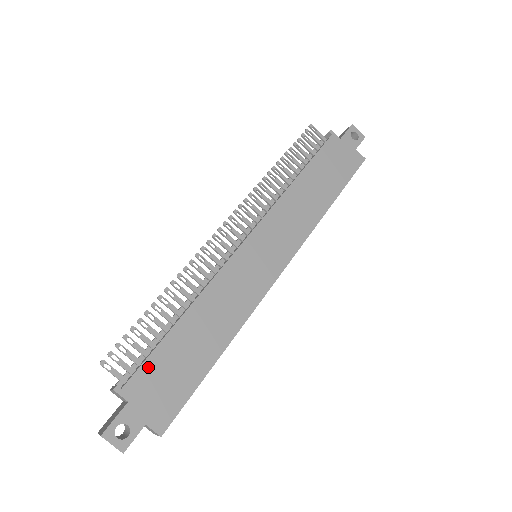
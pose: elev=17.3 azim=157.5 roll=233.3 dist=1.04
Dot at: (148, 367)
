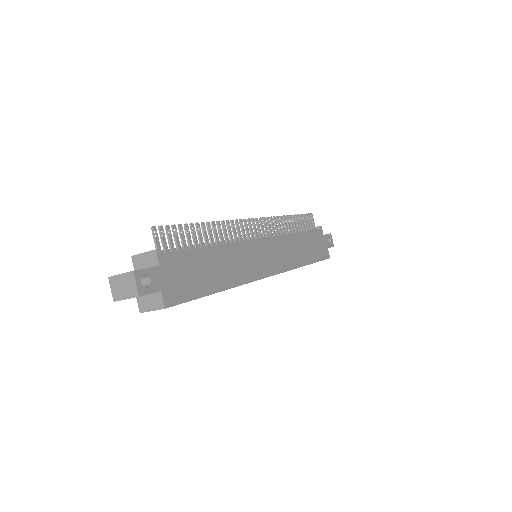
Dot at: (181, 256)
